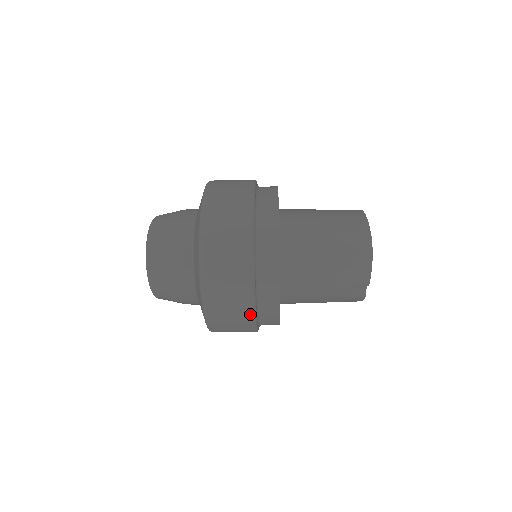
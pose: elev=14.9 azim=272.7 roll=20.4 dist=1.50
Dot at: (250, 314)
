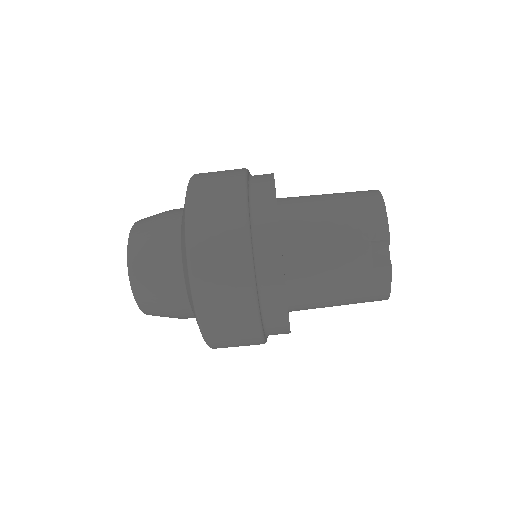
Dot at: (245, 255)
